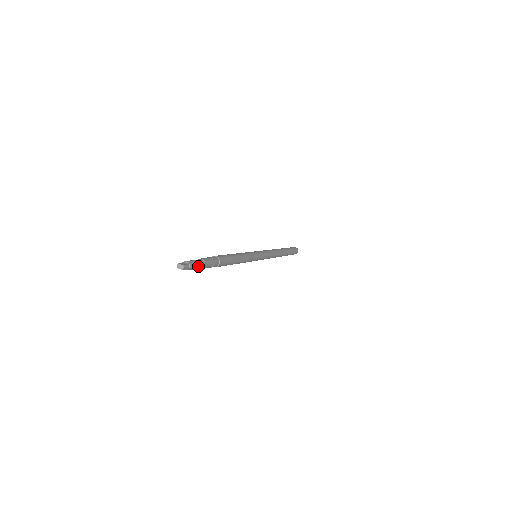
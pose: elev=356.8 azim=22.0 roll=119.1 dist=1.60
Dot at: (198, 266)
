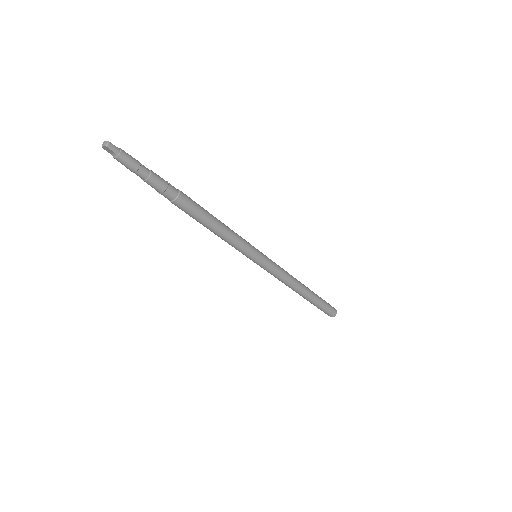
Dot at: (137, 165)
